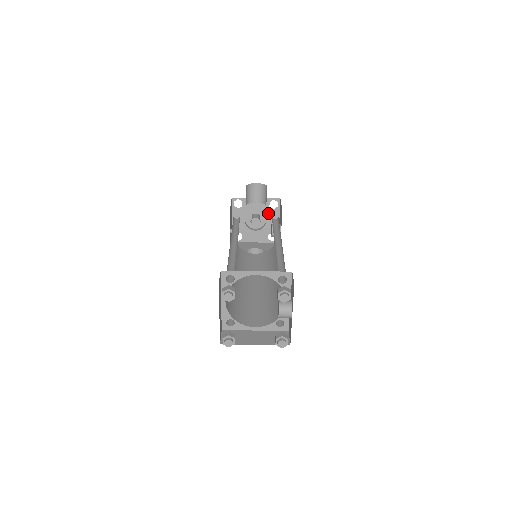
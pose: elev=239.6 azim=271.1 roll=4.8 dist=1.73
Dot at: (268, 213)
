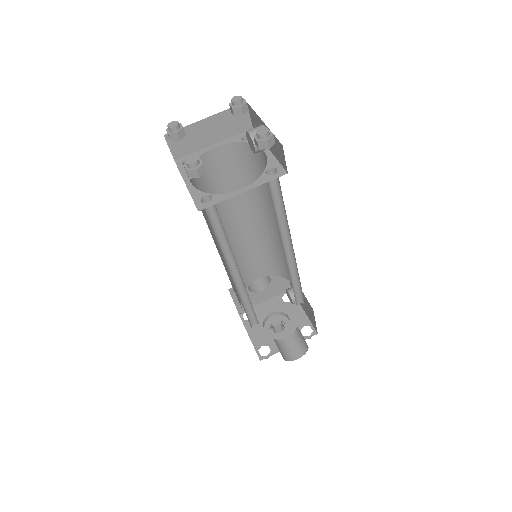
Dot at: (286, 309)
